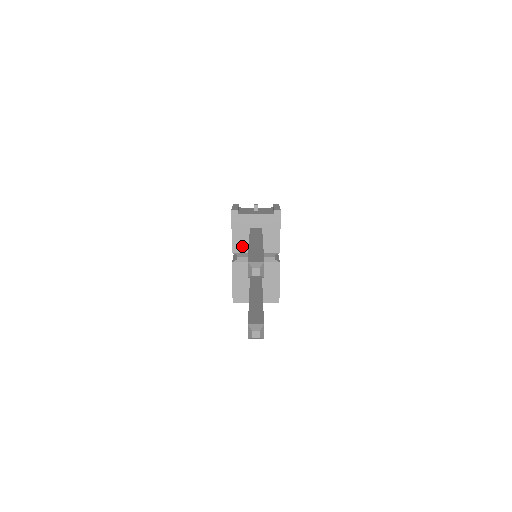
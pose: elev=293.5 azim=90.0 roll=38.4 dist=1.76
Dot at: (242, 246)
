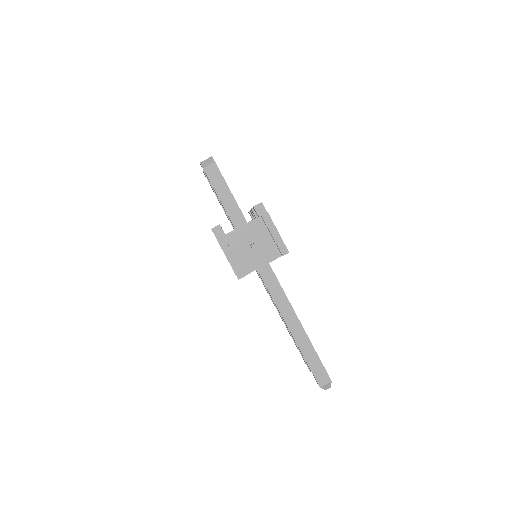
Dot at: occluded
